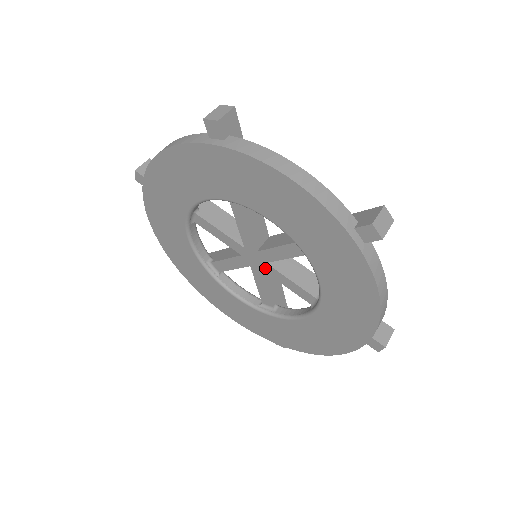
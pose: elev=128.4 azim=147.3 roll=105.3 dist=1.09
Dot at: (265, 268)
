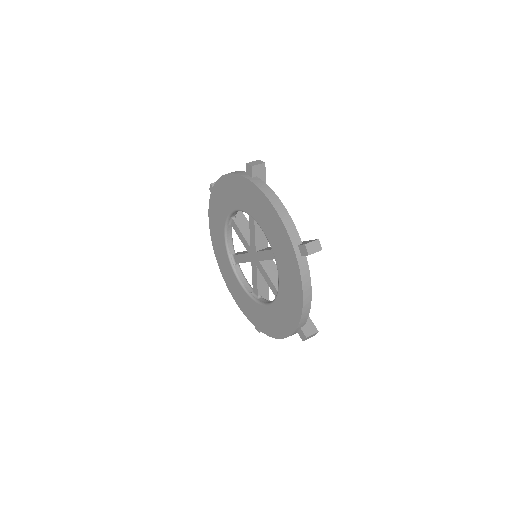
Dot at: (258, 257)
